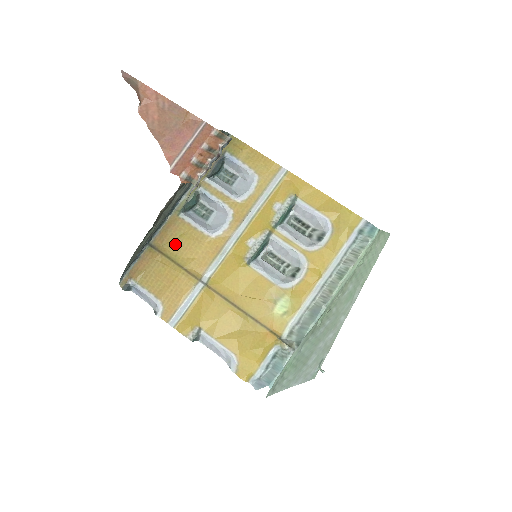
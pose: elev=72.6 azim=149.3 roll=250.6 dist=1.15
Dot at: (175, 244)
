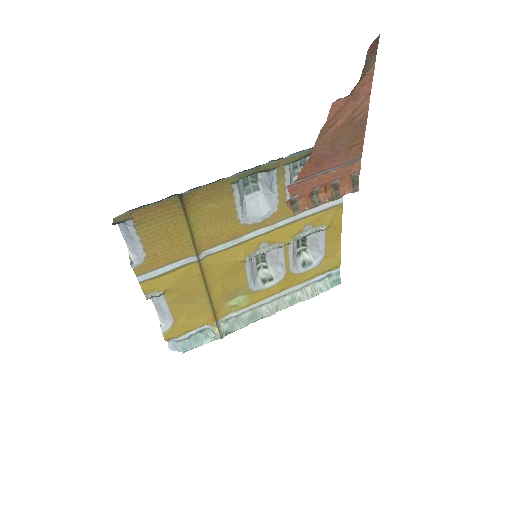
Dot at: (205, 210)
